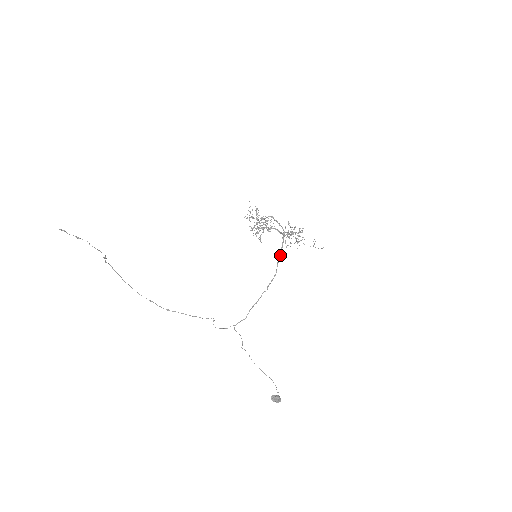
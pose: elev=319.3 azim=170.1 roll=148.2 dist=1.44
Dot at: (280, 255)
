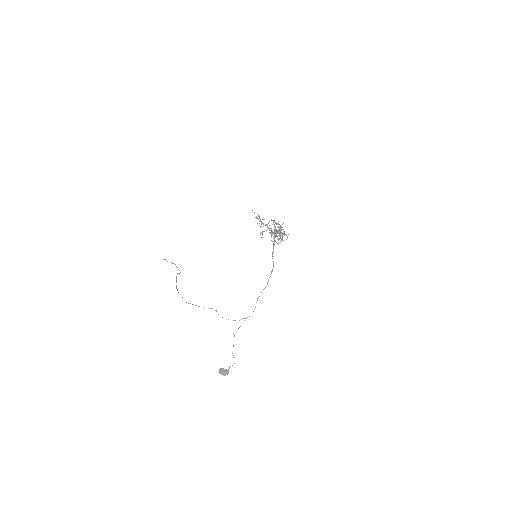
Dot at: (273, 252)
